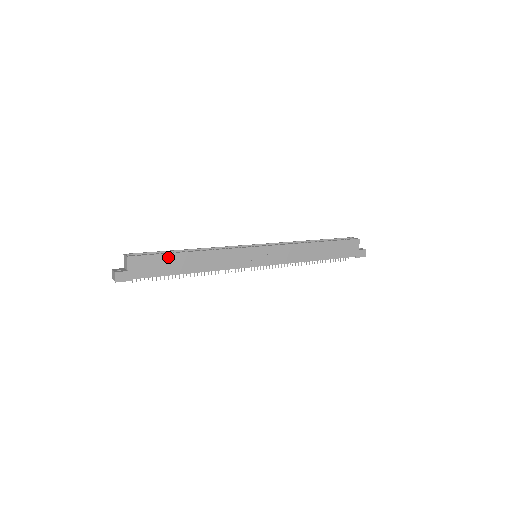
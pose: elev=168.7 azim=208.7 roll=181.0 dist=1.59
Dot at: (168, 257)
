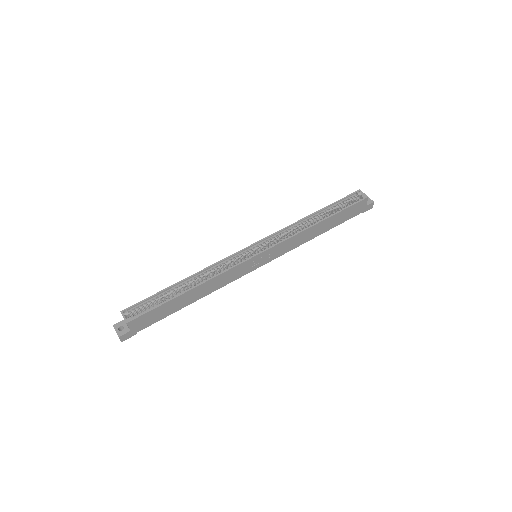
Dot at: (167, 304)
